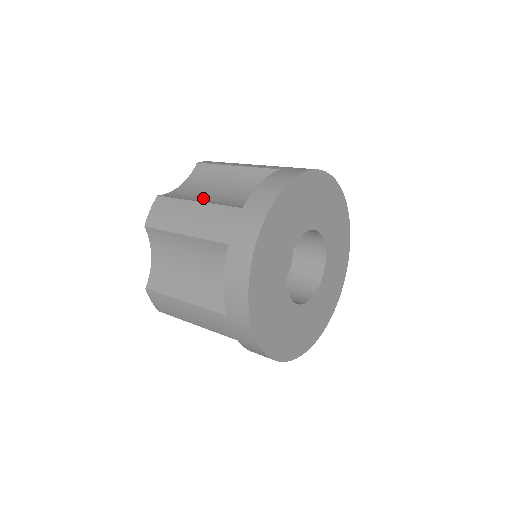
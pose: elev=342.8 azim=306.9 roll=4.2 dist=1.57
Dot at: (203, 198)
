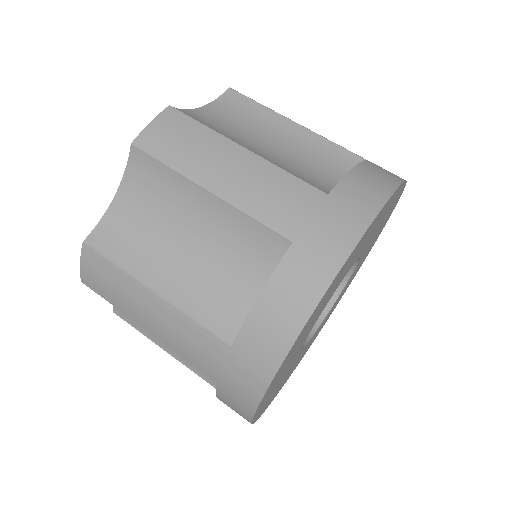
Dot at: (162, 271)
